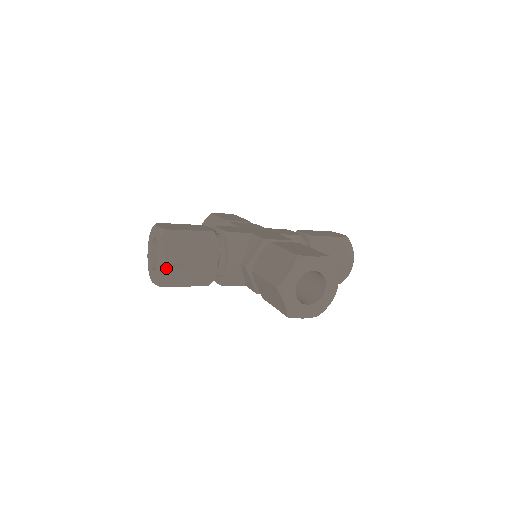
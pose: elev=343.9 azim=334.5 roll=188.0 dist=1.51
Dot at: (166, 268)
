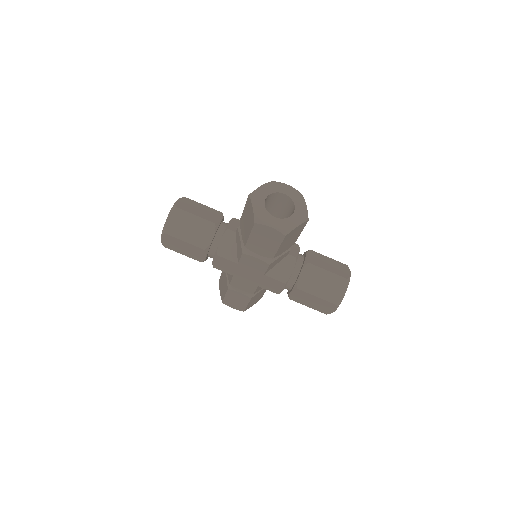
Dot at: (174, 213)
